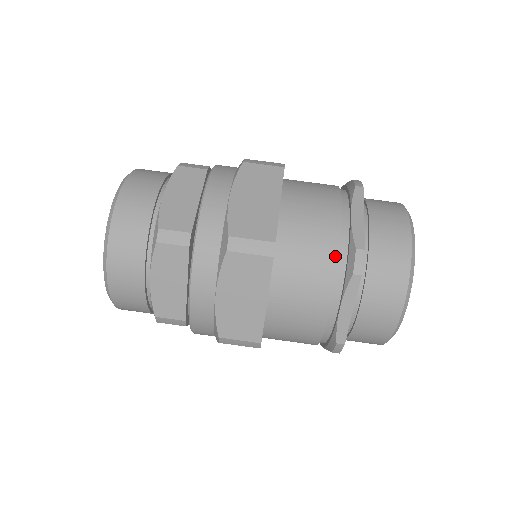
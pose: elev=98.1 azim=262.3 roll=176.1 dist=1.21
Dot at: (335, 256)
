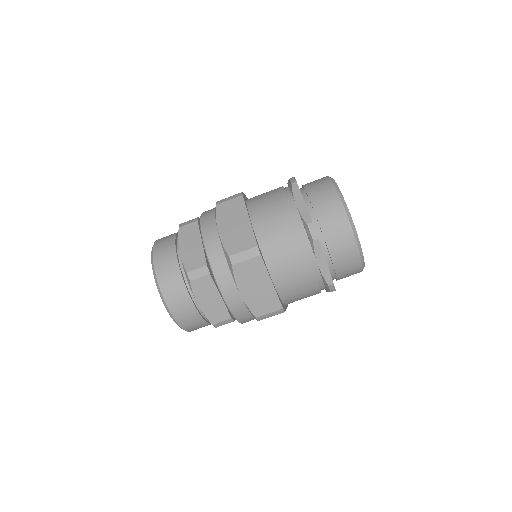
Dot at: (298, 235)
